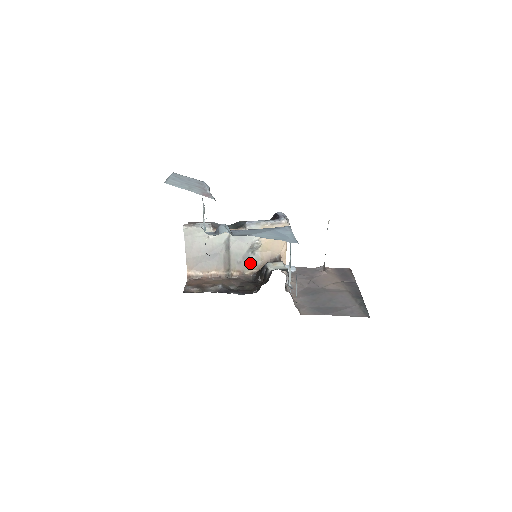
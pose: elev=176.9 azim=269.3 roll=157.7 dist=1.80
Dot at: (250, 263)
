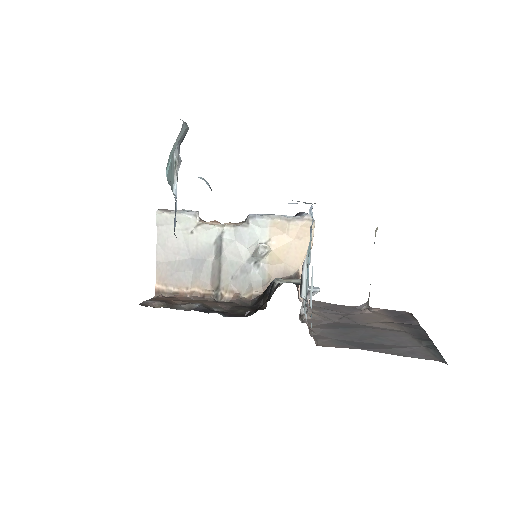
Dot at: (251, 280)
